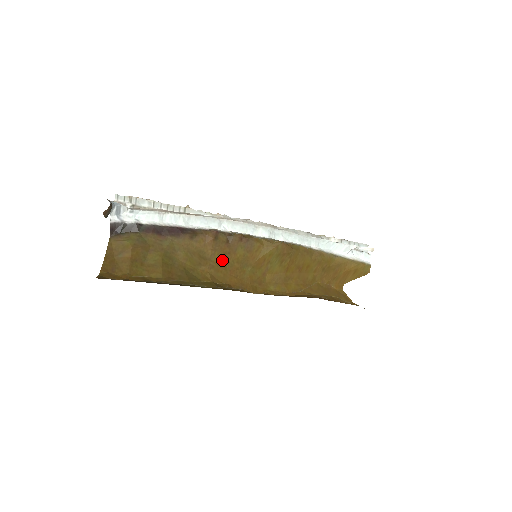
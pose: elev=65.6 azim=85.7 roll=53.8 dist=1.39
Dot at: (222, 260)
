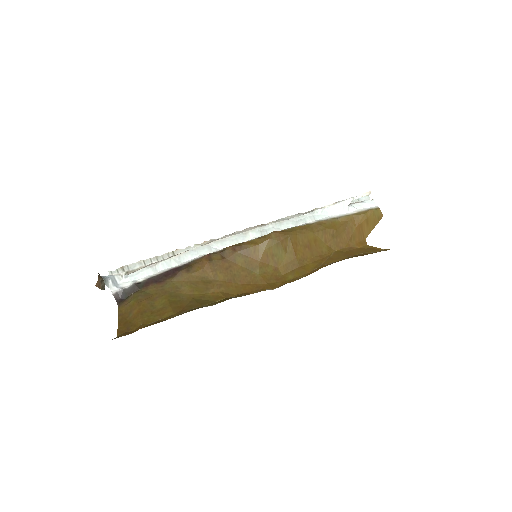
Dot at: (227, 276)
